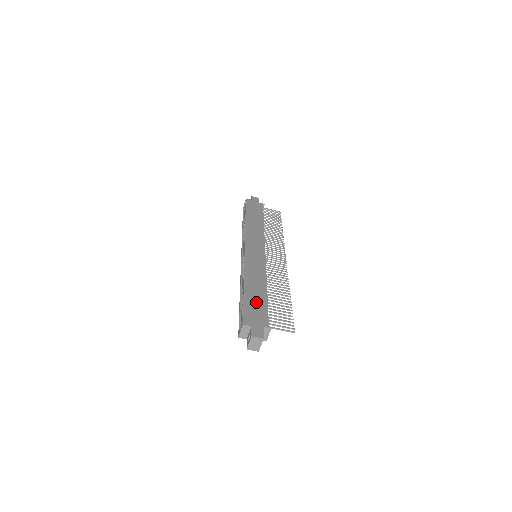
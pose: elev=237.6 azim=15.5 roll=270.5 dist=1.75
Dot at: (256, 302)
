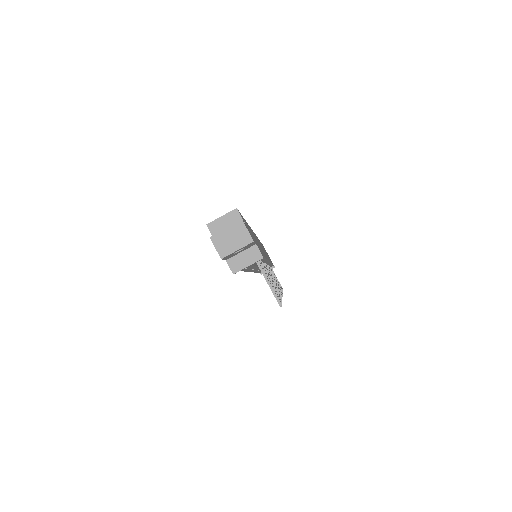
Dot at: occluded
